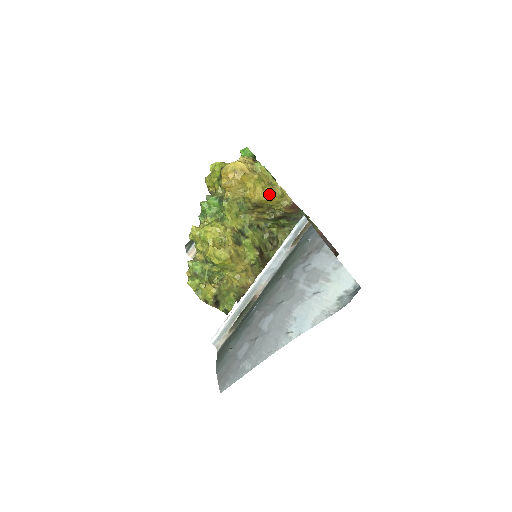
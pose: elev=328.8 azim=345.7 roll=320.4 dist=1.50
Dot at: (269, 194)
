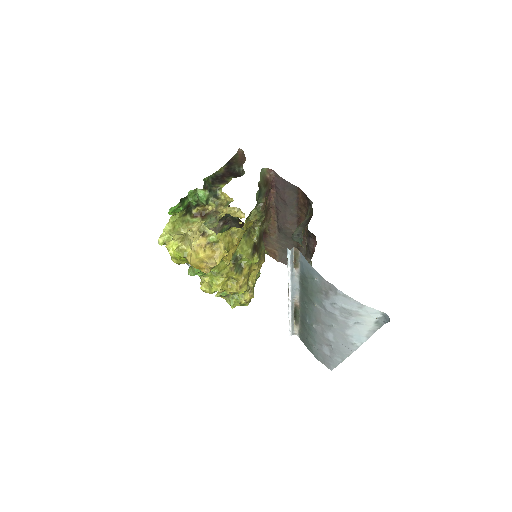
Dot at: (239, 241)
